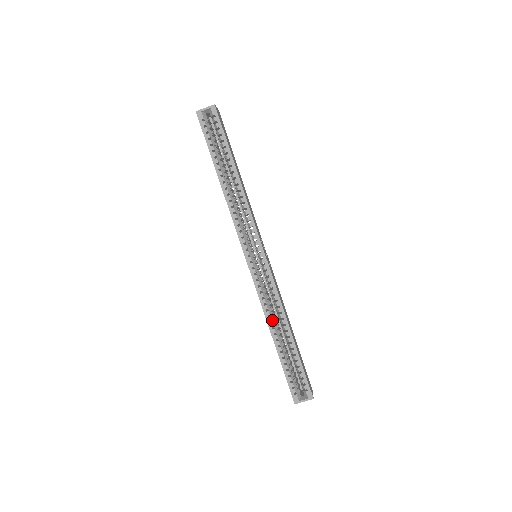
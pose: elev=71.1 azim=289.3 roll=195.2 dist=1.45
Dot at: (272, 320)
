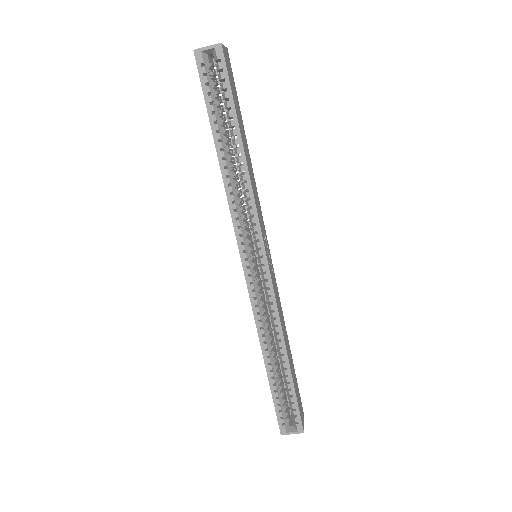
Dot at: (266, 340)
